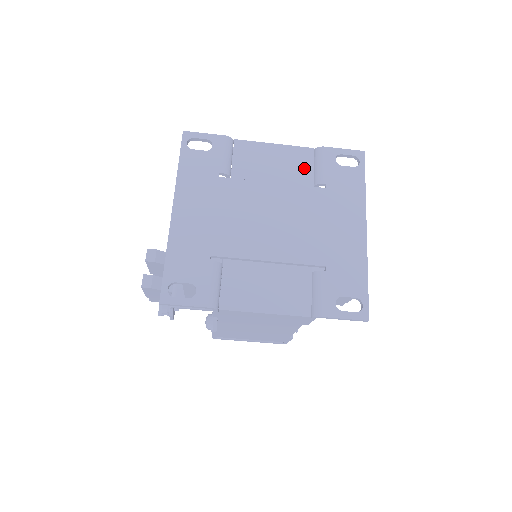
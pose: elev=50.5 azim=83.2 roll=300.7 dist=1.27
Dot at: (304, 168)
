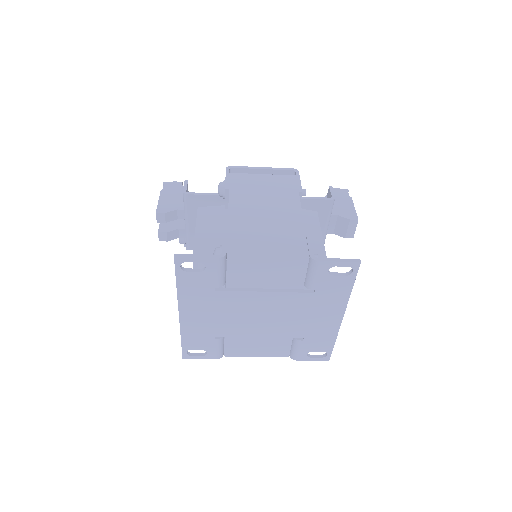
Dot at: (296, 275)
